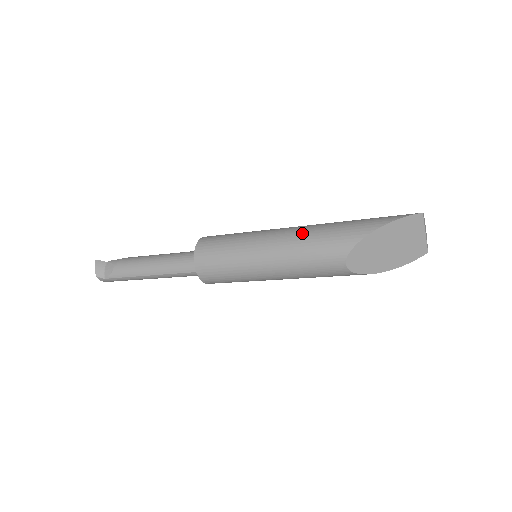
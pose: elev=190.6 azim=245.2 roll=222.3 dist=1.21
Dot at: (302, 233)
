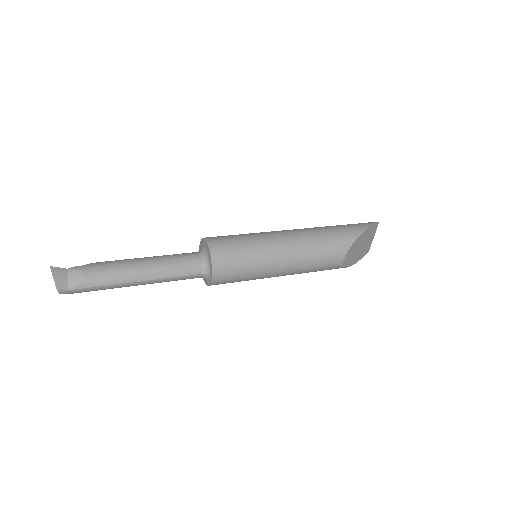
Dot at: (309, 234)
